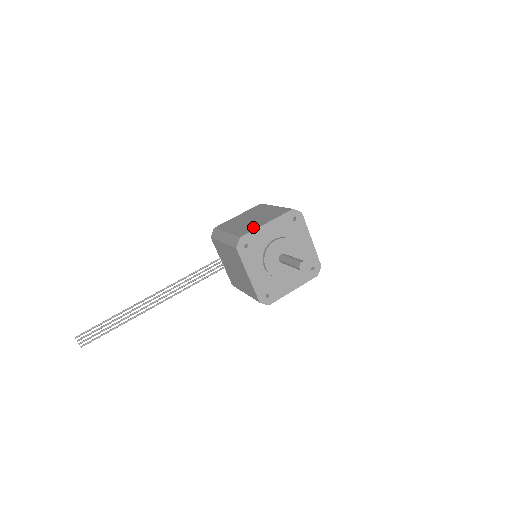
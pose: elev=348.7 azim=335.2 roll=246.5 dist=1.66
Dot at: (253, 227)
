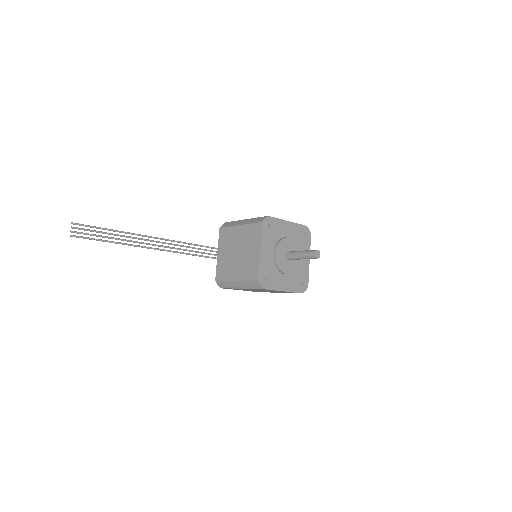
Dot at: occluded
